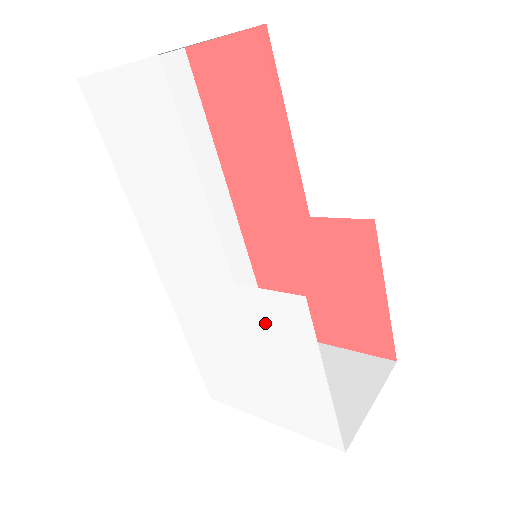
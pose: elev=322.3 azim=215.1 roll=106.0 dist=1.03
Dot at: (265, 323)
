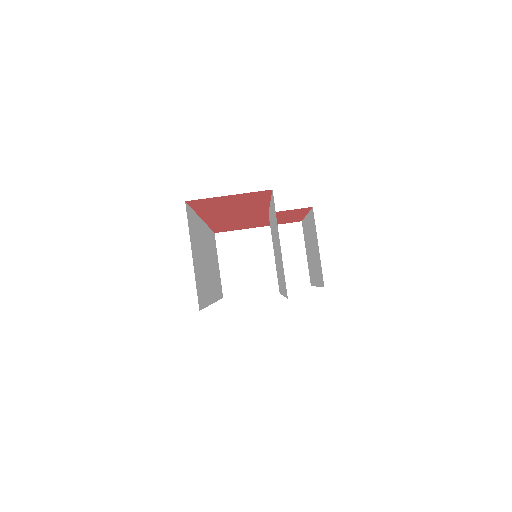
Dot at: occluded
